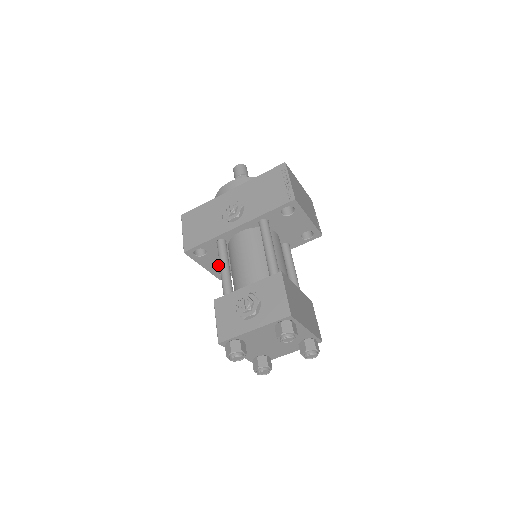
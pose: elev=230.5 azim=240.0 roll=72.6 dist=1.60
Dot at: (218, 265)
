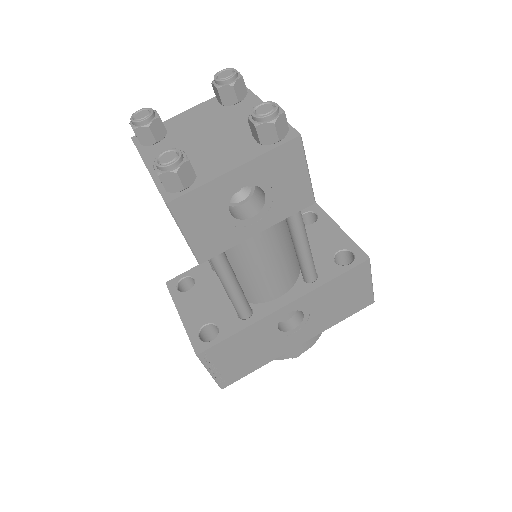
Dot at: (203, 314)
